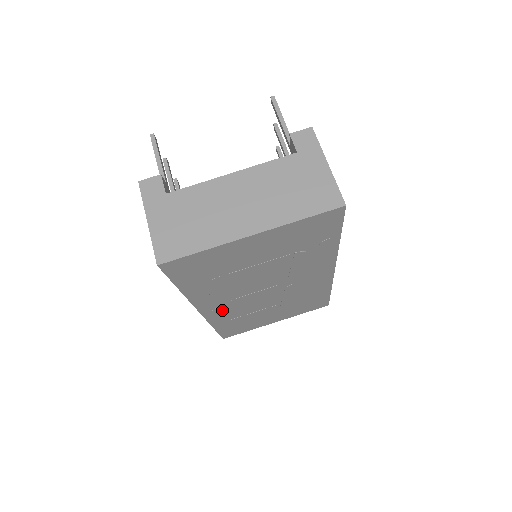
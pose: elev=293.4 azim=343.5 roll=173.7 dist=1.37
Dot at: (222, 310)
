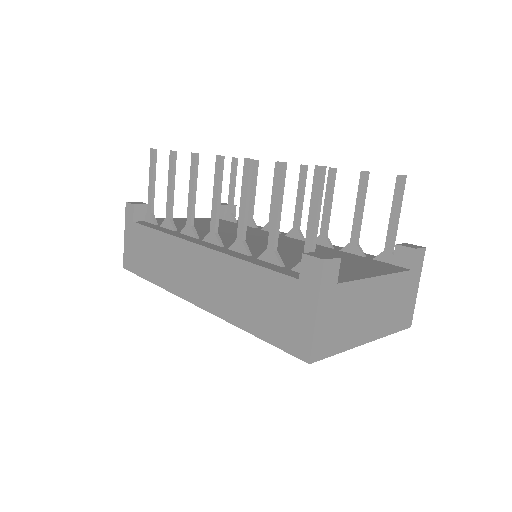
Dot at: occluded
